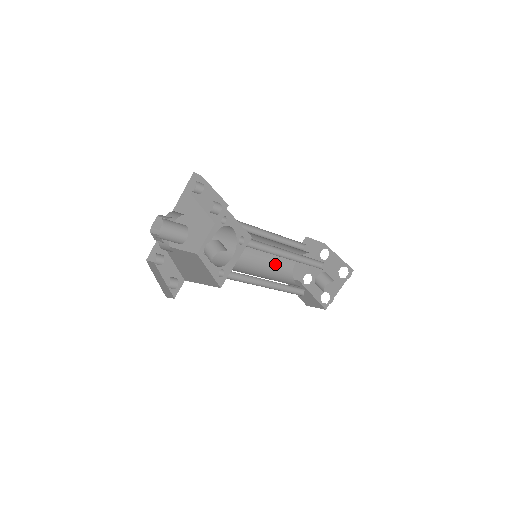
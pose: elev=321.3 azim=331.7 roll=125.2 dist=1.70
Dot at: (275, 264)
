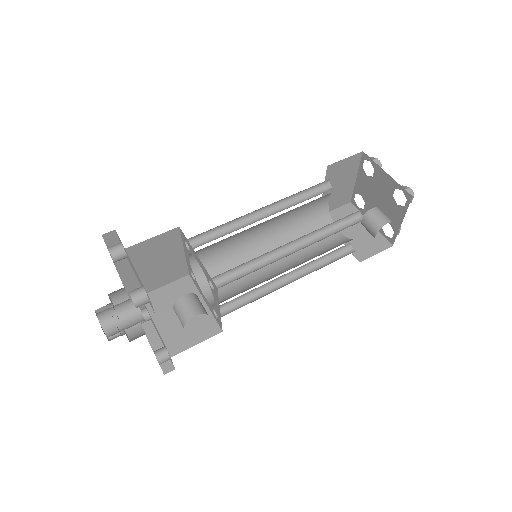
Dot at: (298, 224)
